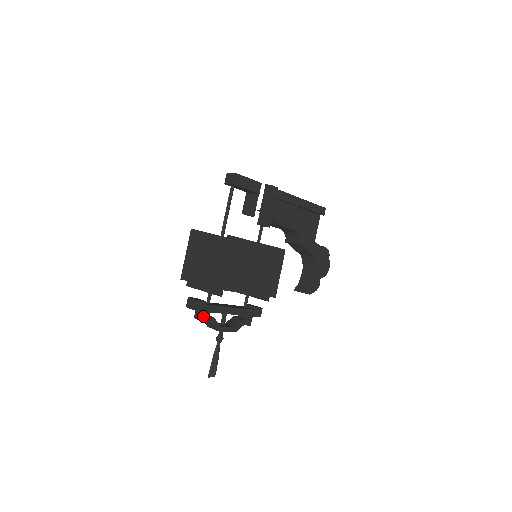
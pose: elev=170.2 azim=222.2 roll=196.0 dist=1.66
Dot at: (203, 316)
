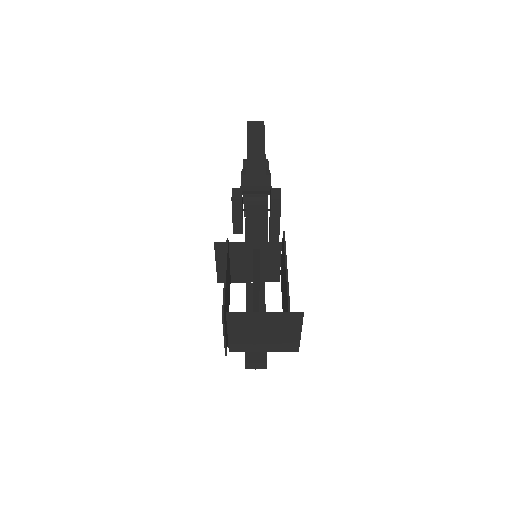
Dot at: occluded
